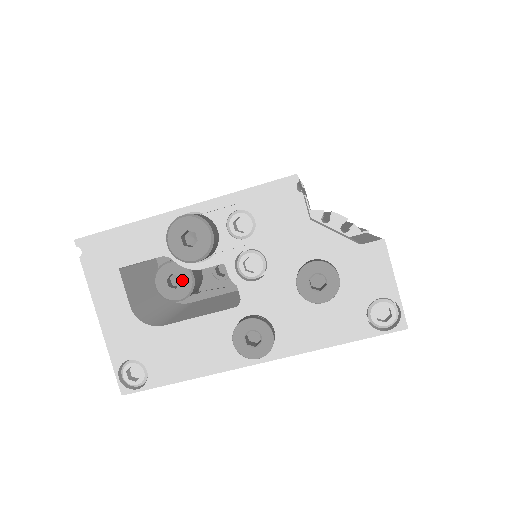
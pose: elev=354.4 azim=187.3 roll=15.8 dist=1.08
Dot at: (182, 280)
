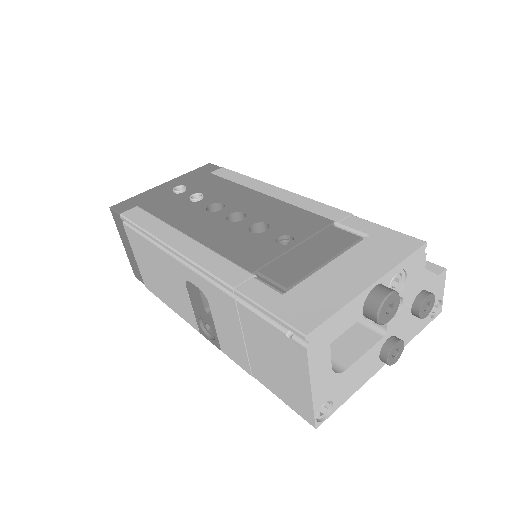
Dot at: occluded
